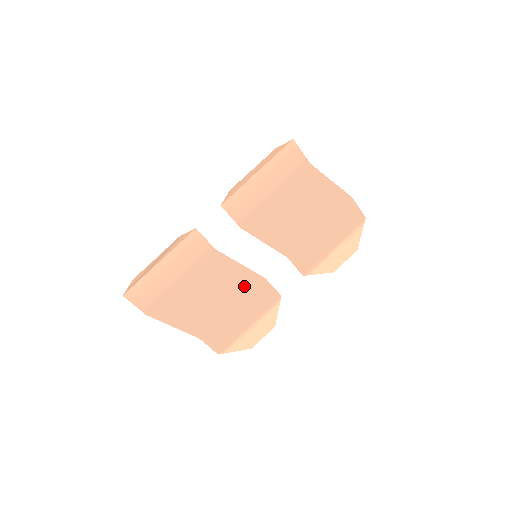
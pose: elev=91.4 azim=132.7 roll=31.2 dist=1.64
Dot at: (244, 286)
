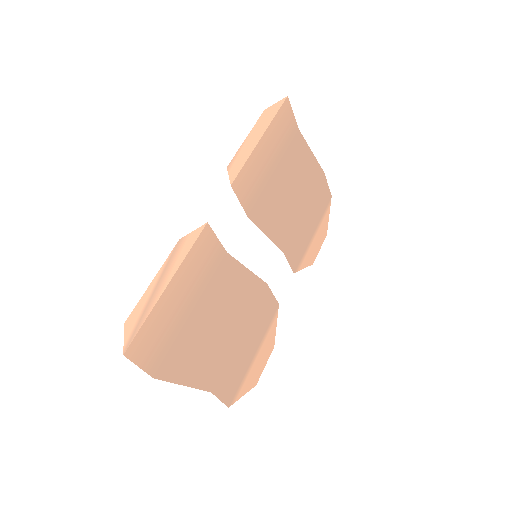
Dot at: (250, 300)
